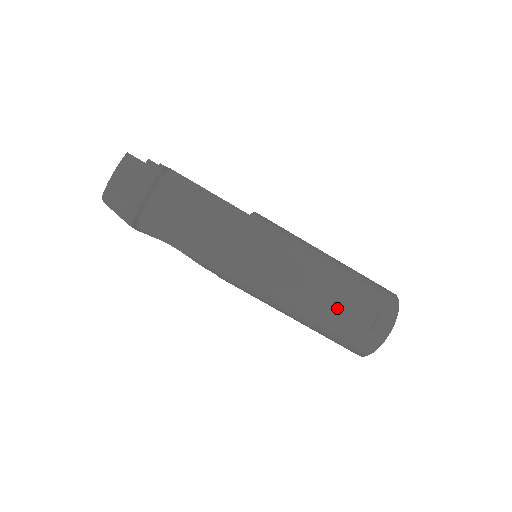
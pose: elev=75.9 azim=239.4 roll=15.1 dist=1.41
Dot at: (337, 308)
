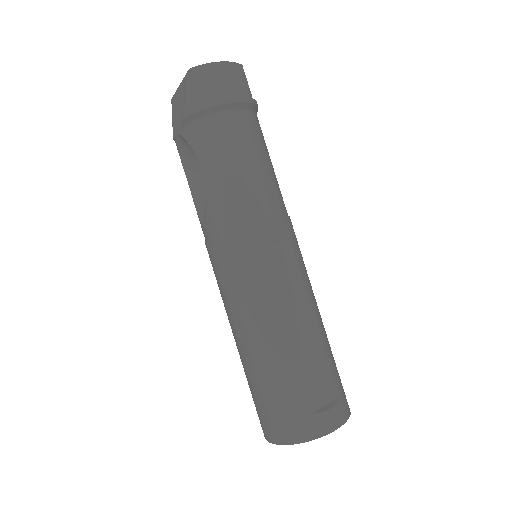
Dot at: (304, 361)
